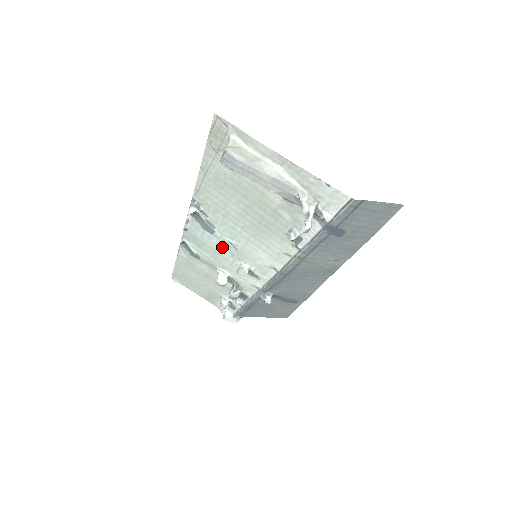
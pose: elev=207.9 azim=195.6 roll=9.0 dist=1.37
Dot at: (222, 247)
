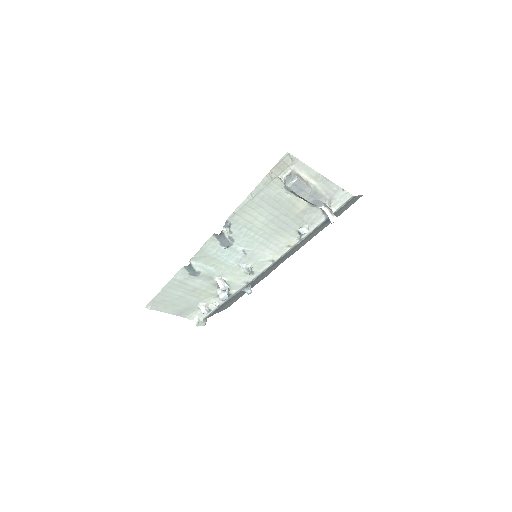
Dot at: (231, 257)
